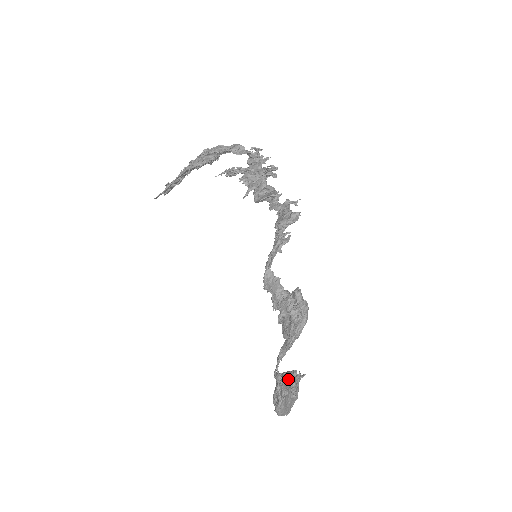
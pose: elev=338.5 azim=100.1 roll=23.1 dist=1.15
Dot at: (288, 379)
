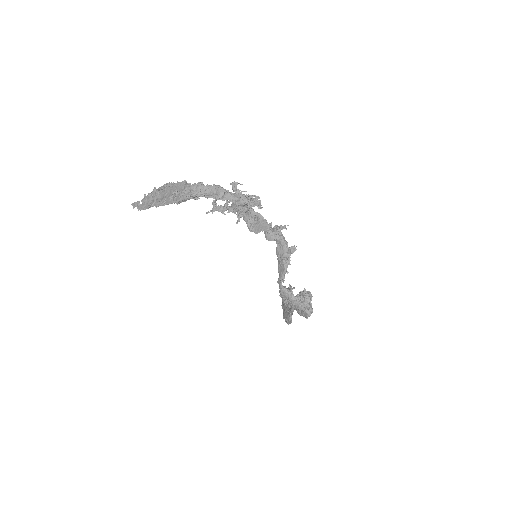
Dot at: occluded
